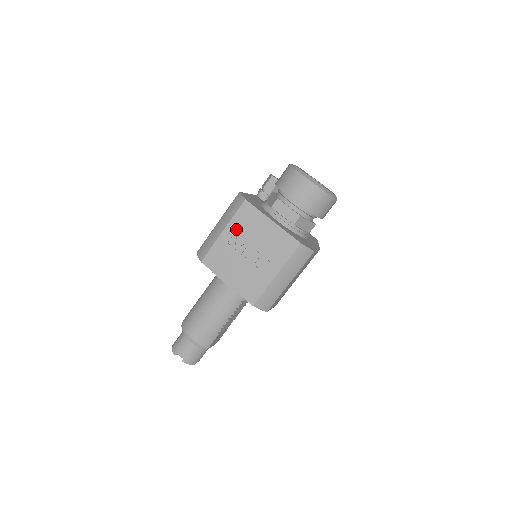
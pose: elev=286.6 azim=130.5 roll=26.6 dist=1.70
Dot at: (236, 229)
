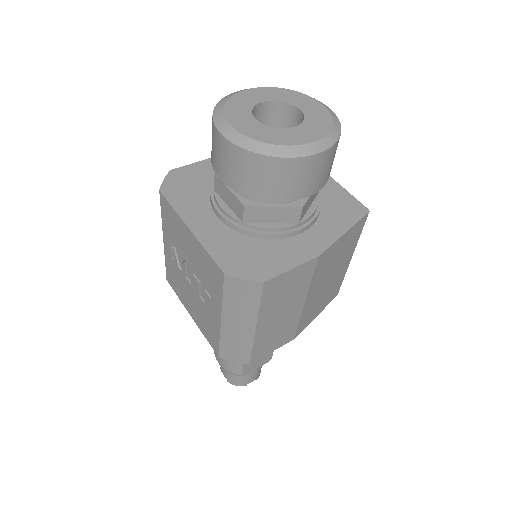
Dot at: (170, 238)
